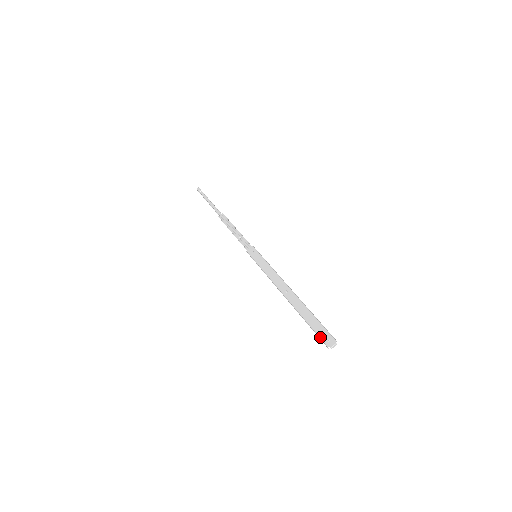
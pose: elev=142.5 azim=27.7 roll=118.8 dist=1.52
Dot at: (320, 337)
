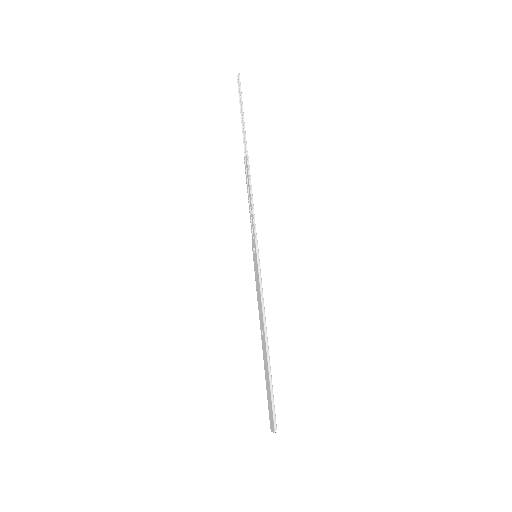
Dot at: occluded
